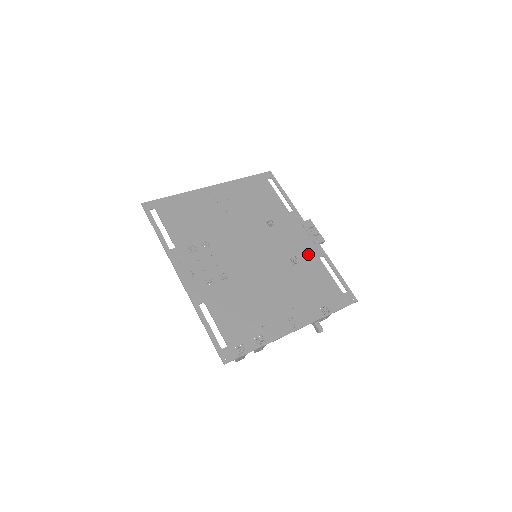
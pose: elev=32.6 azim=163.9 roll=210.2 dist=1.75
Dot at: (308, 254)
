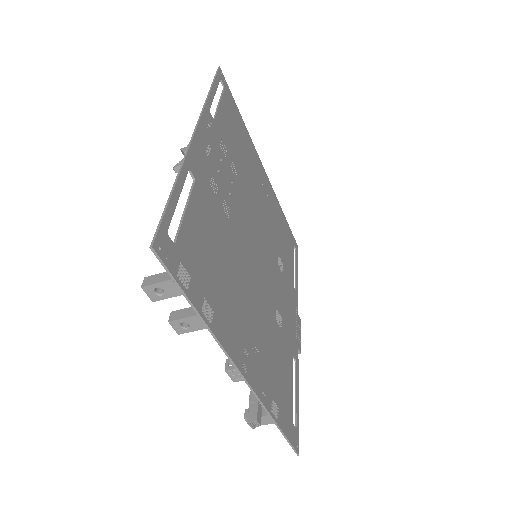
Dot at: (288, 336)
